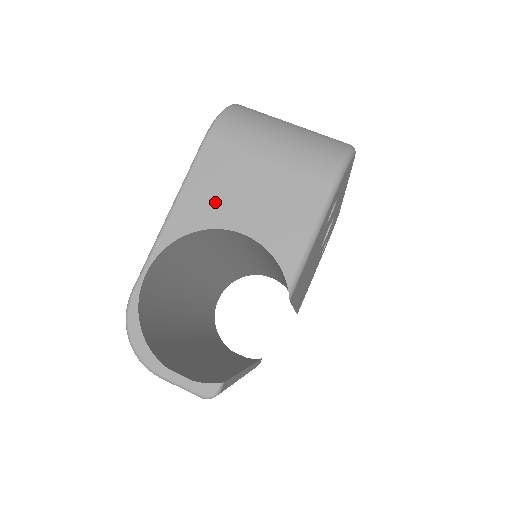
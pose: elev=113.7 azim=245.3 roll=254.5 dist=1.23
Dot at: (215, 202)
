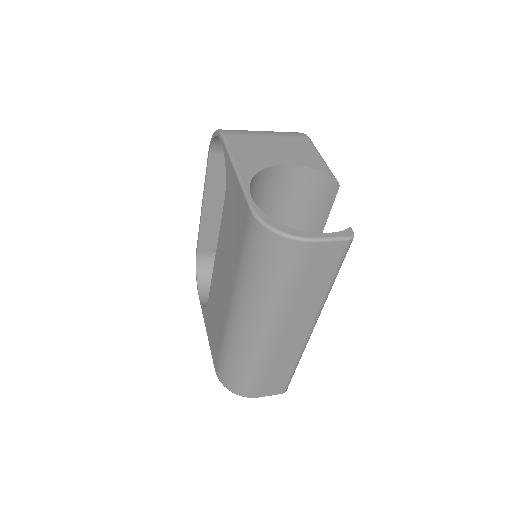
Dot at: (258, 157)
